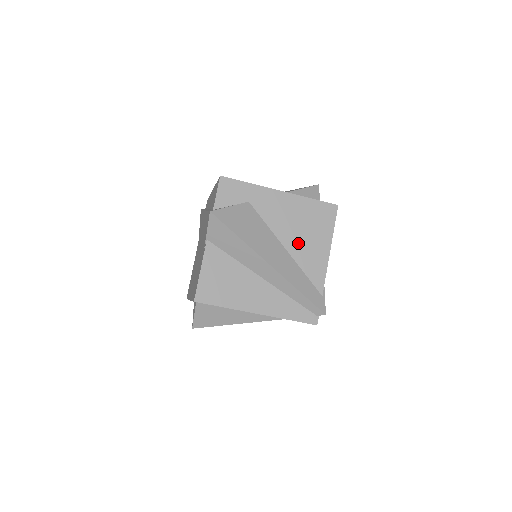
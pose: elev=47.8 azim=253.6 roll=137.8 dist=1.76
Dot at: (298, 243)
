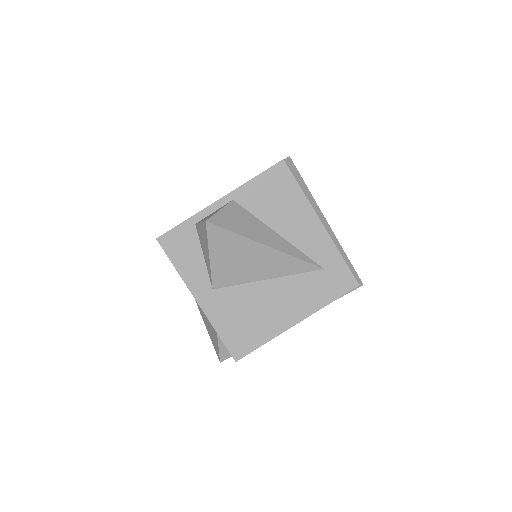
Dot at: occluded
